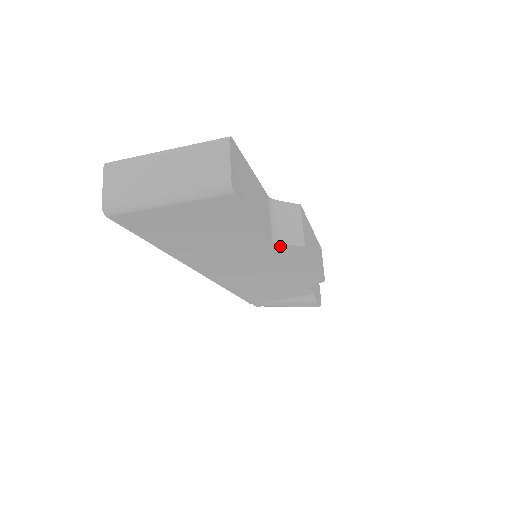
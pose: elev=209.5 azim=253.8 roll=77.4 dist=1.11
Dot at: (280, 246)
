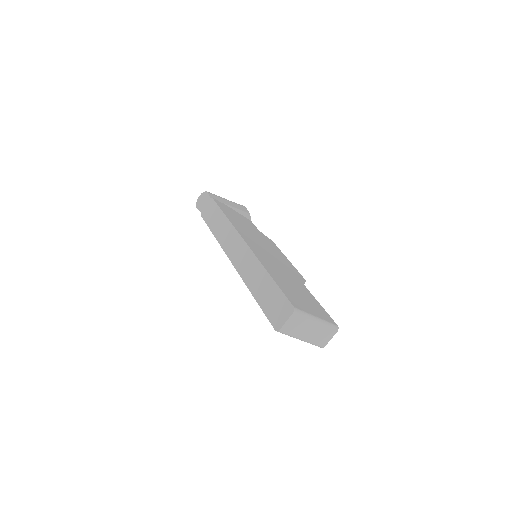
Dot at: occluded
